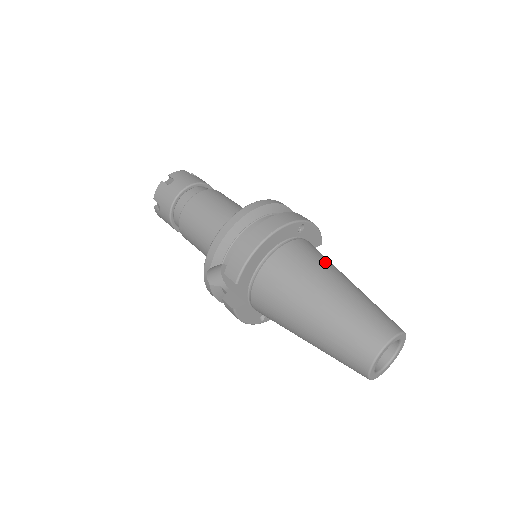
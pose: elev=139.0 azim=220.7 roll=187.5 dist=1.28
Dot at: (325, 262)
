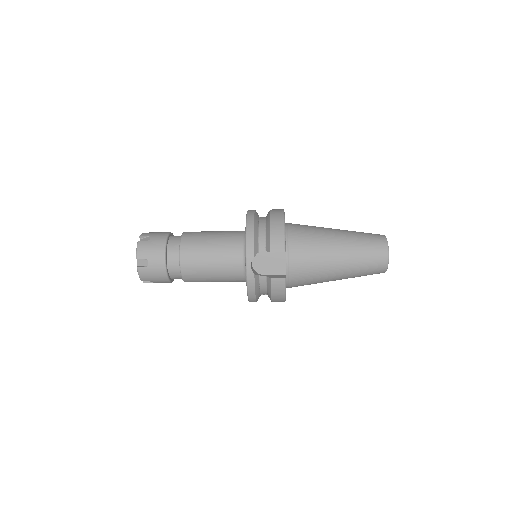
Dot at: occluded
